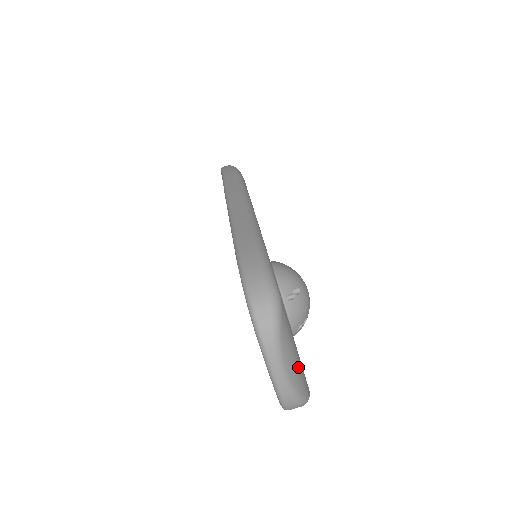
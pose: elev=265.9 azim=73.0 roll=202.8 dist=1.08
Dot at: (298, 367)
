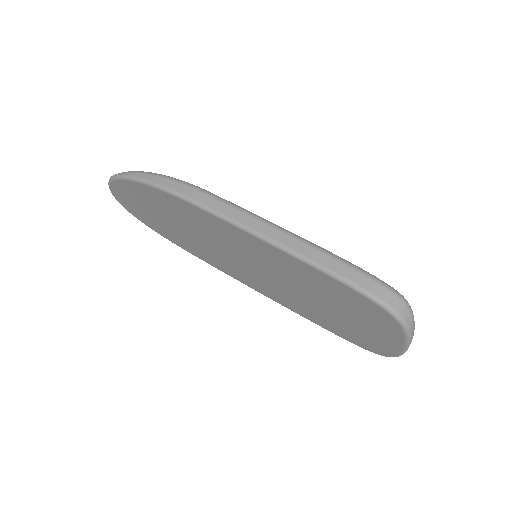
Dot at: occluded
